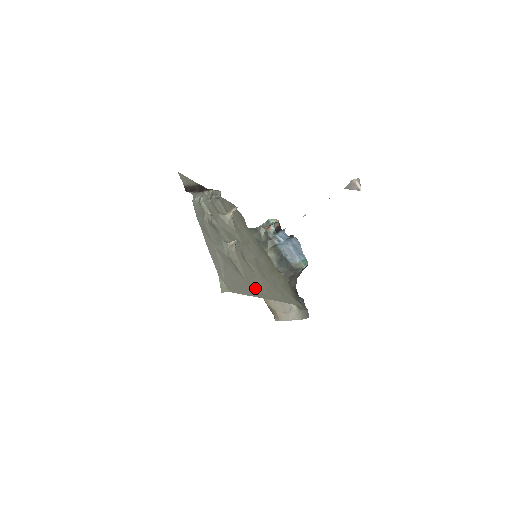
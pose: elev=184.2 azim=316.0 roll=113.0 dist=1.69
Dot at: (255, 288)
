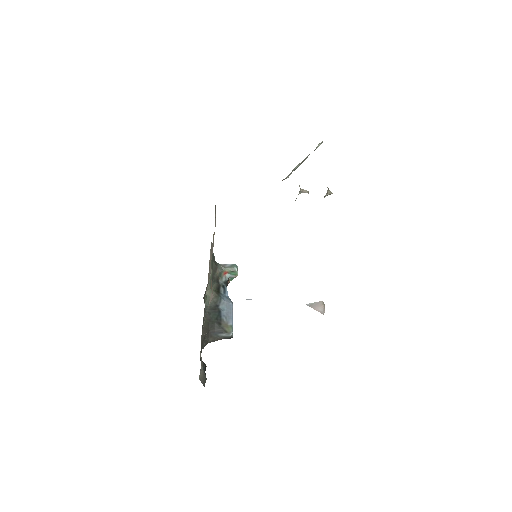
Dot at: occluded
